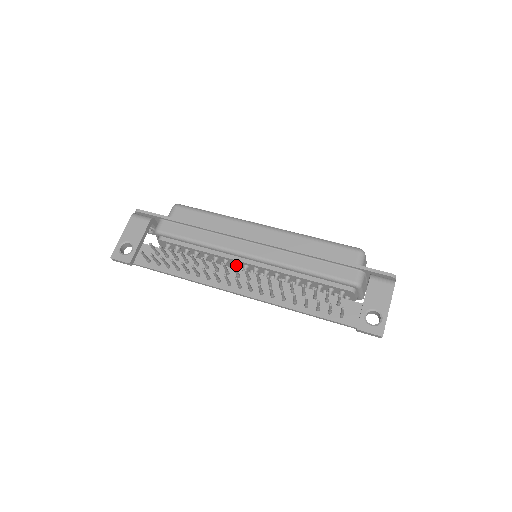
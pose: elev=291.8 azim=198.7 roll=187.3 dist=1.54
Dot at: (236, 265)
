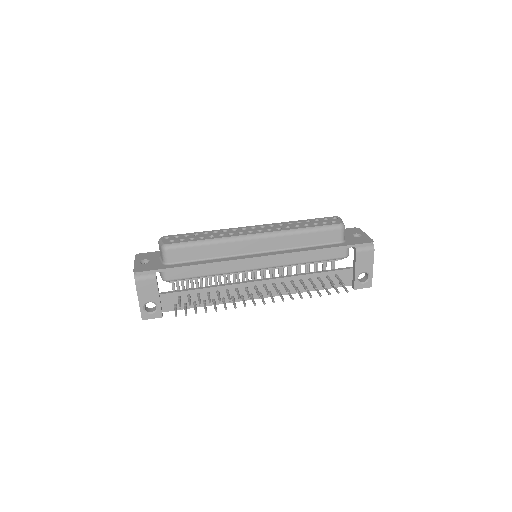
Dot at: occluded
